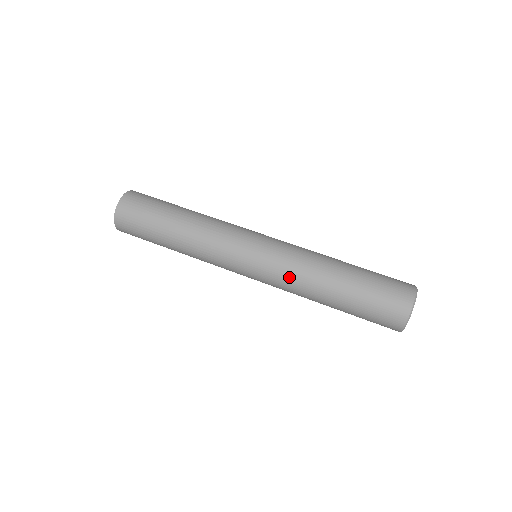
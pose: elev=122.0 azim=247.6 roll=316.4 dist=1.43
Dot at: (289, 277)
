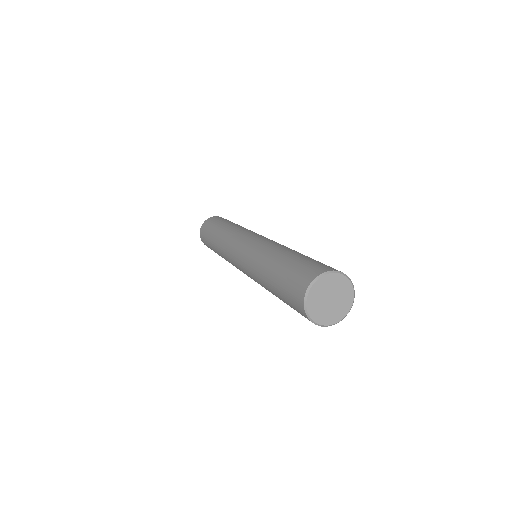
Dot at: (250, 264)
